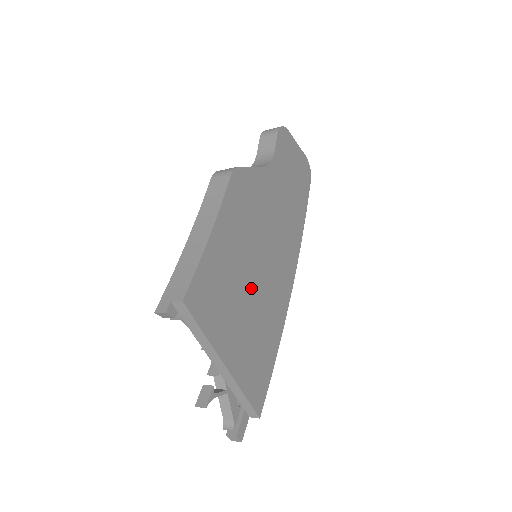
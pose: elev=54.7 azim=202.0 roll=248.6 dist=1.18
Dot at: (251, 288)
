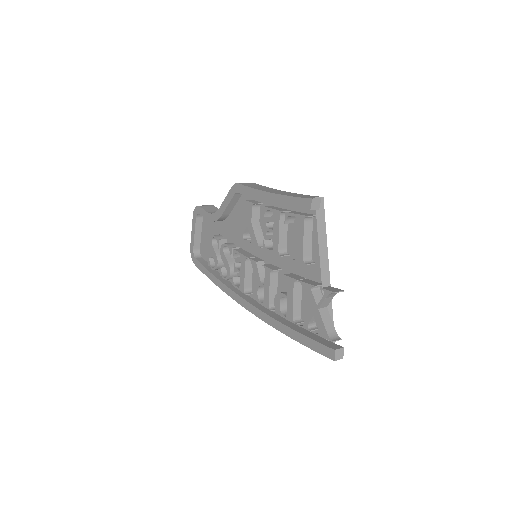
Dot at: occluded
